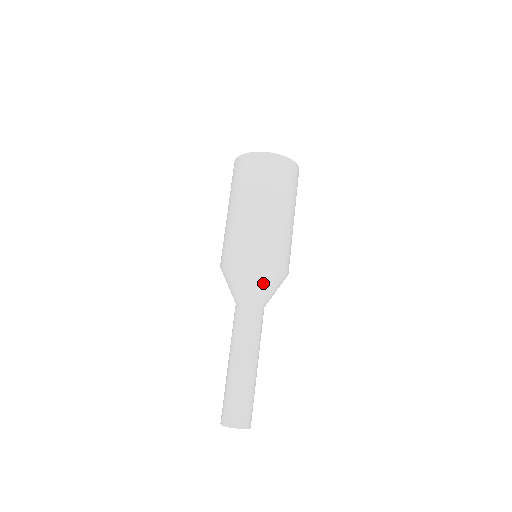
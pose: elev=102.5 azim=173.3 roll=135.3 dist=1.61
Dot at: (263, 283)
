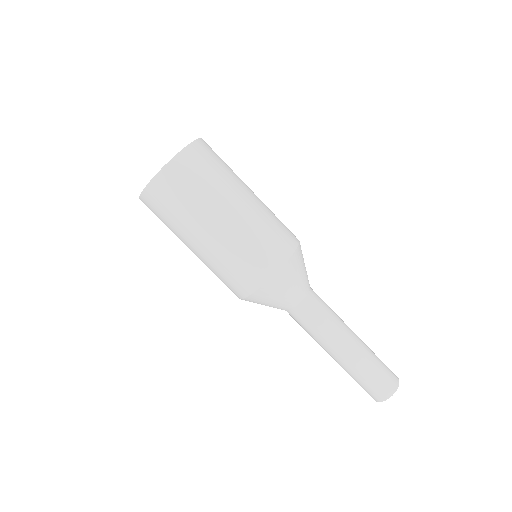
Dot at: (277, 295)
